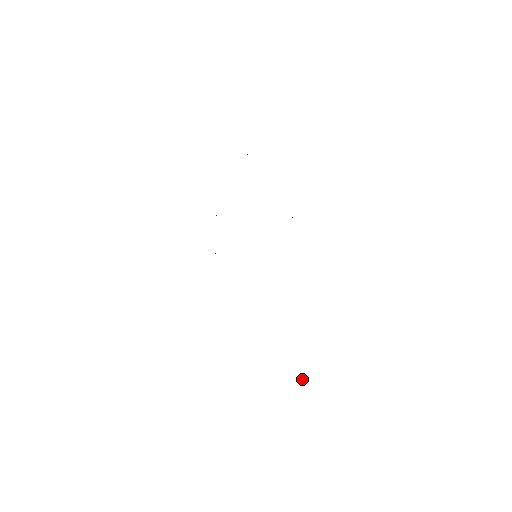
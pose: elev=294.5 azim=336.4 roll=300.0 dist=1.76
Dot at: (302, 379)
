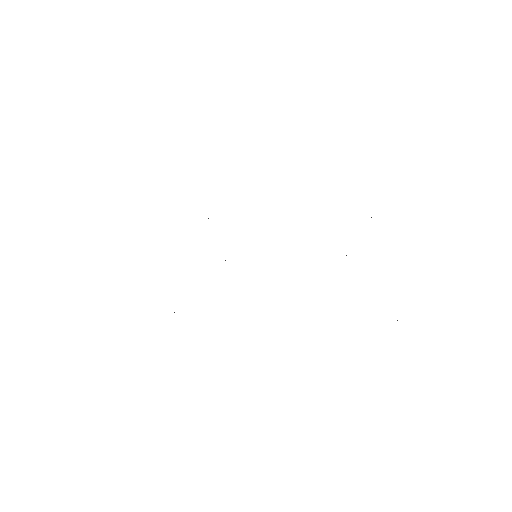
Dot at: occluded
